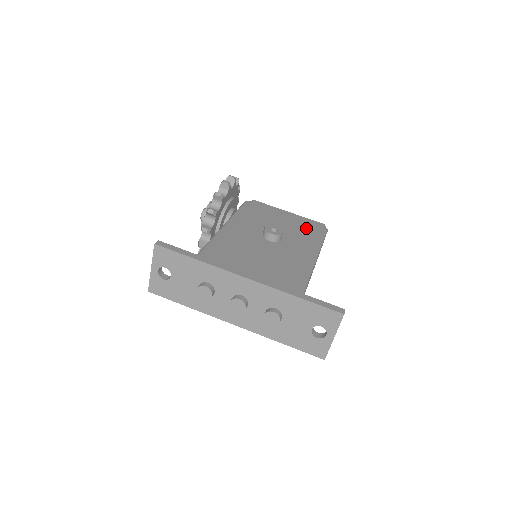
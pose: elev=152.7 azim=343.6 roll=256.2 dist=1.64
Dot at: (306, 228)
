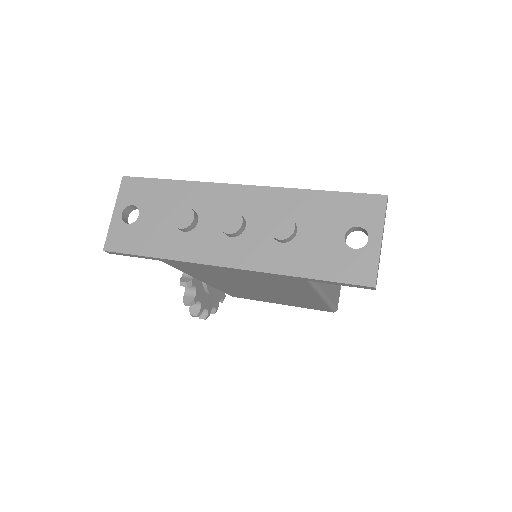
Dot at: occluded
